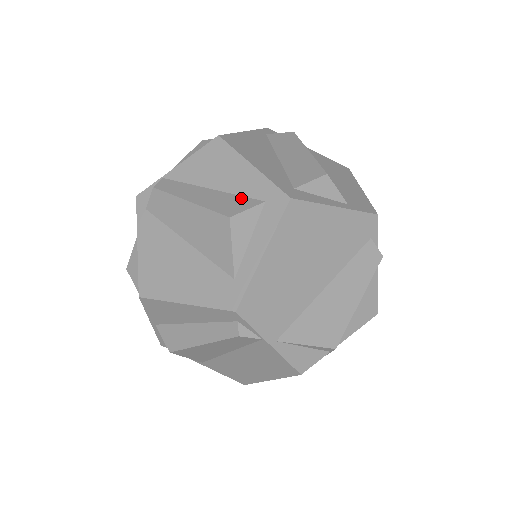
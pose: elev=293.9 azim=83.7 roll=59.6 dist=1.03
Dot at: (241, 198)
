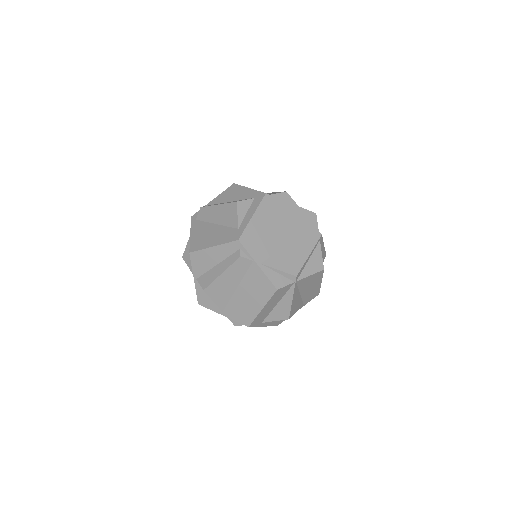
Dot at: occluded
